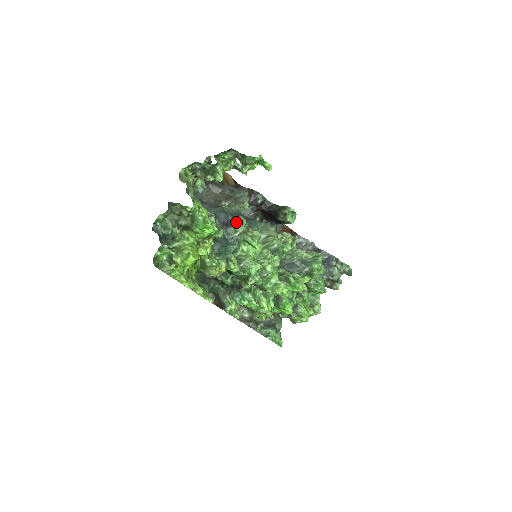
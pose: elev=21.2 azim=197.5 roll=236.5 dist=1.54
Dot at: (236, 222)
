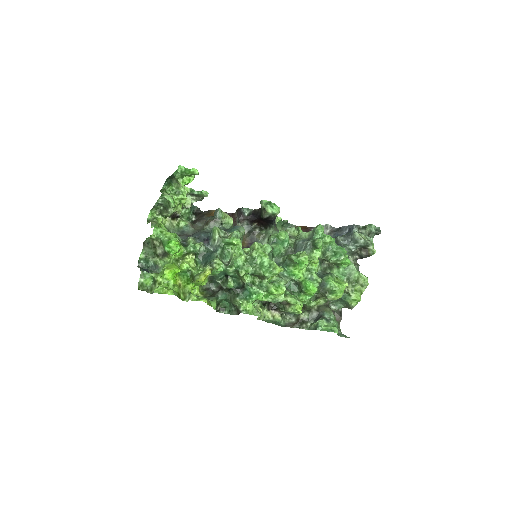
Dot at: (212, 233)
